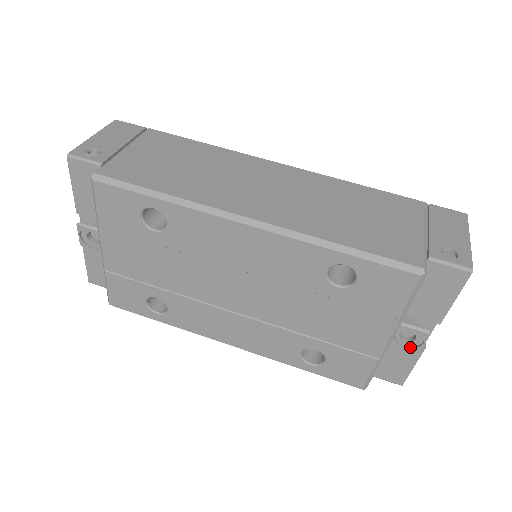
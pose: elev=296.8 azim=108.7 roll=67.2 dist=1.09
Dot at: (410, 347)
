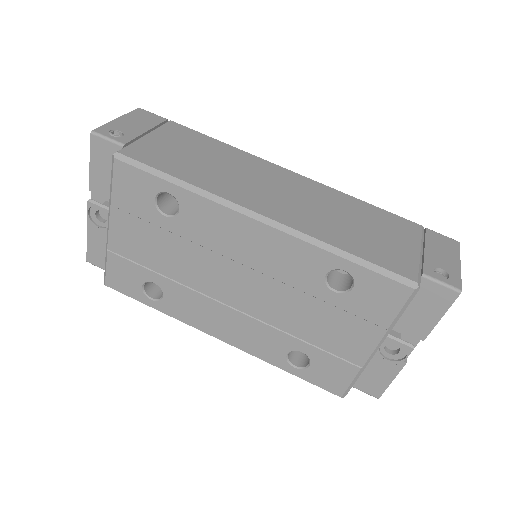
Dot at: (393, 360)
